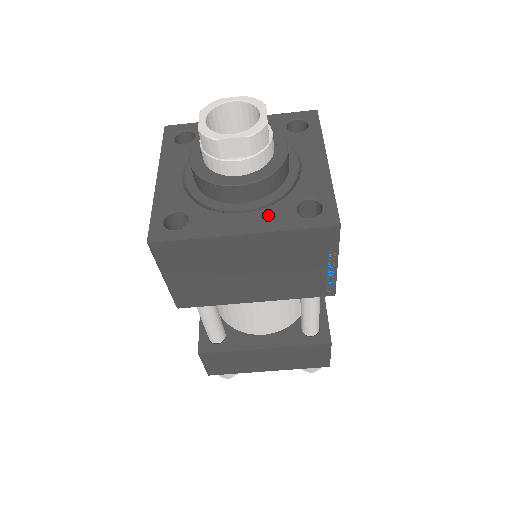
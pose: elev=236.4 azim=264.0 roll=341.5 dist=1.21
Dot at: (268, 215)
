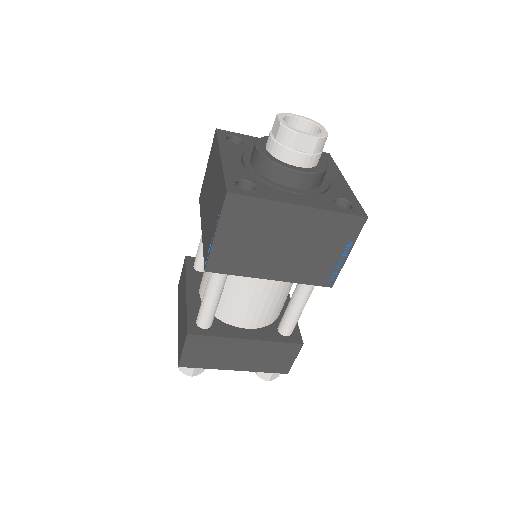
Dot at: (316, 199)
